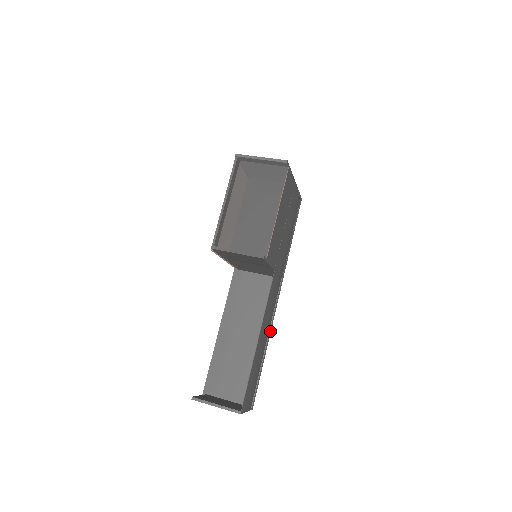
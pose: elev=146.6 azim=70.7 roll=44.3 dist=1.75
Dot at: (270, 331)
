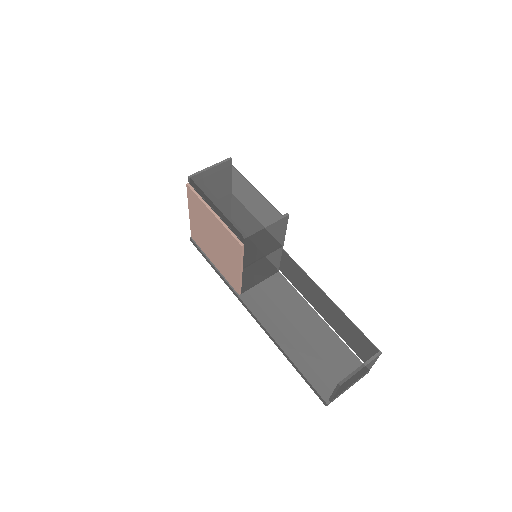
Dot at: (312, 311)
